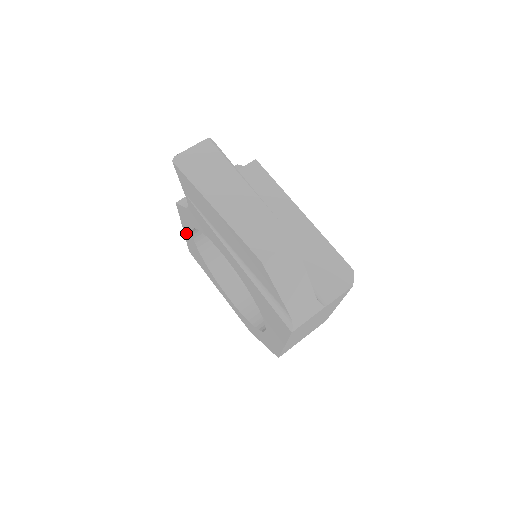
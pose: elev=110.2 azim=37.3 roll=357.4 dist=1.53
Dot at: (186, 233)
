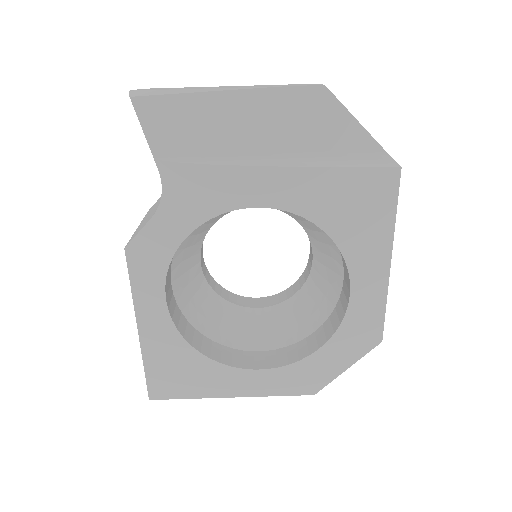
Dot at: (146, 327)
